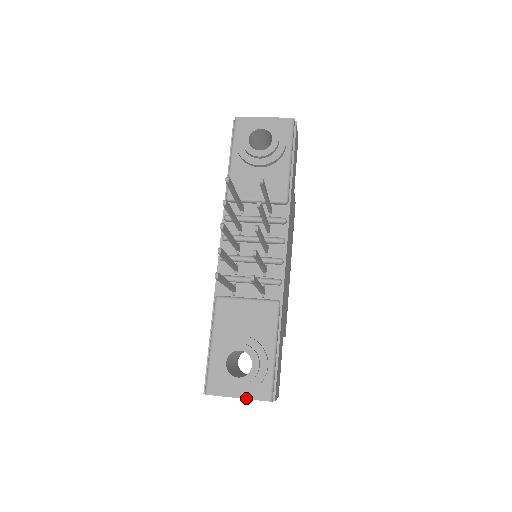
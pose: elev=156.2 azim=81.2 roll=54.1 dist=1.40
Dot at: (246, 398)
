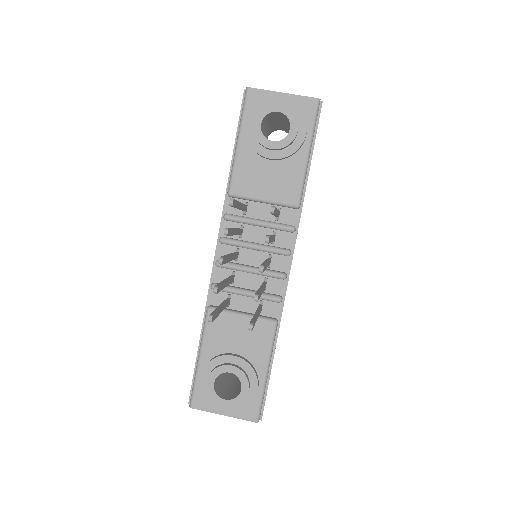
Dot at: (232, 416)
